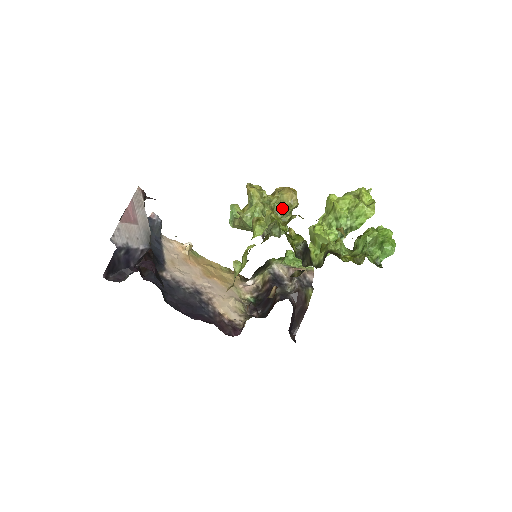
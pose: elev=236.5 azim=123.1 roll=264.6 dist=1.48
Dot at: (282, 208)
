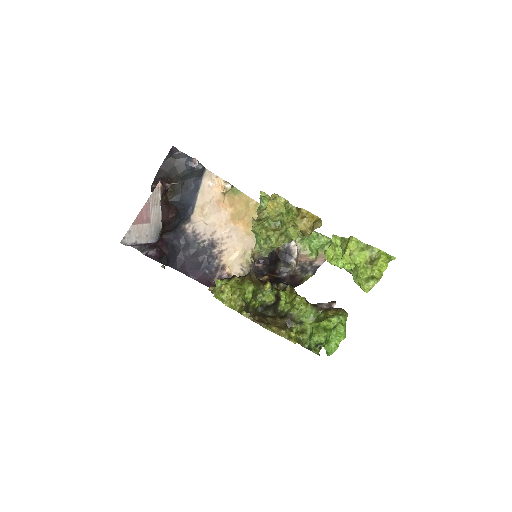
Dot at: (292, 235)
